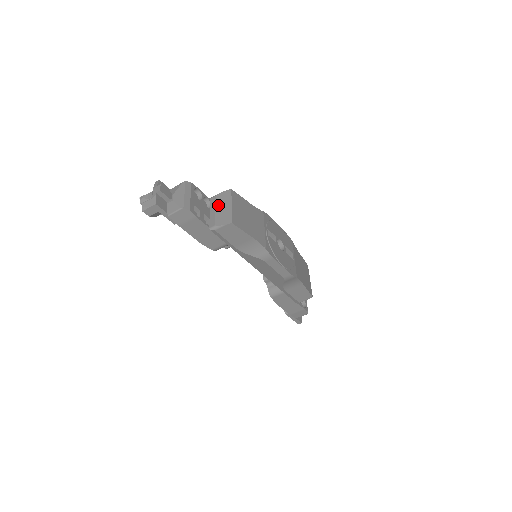
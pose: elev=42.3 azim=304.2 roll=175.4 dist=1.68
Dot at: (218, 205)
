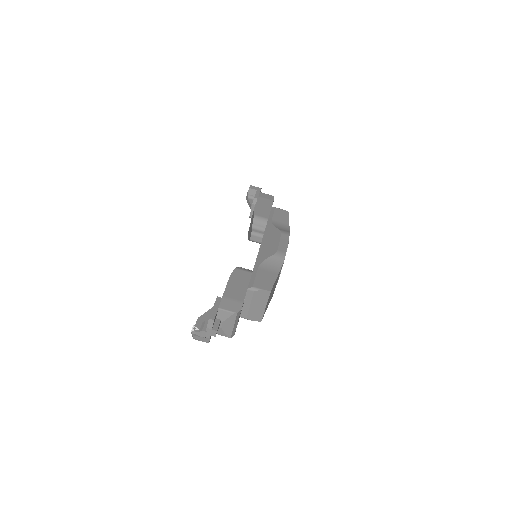
Dot at: occluded
